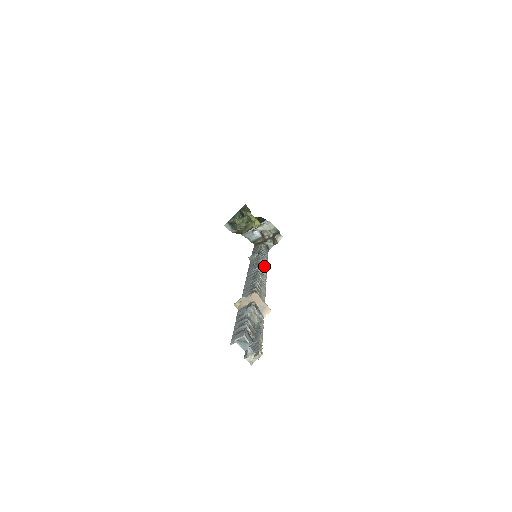
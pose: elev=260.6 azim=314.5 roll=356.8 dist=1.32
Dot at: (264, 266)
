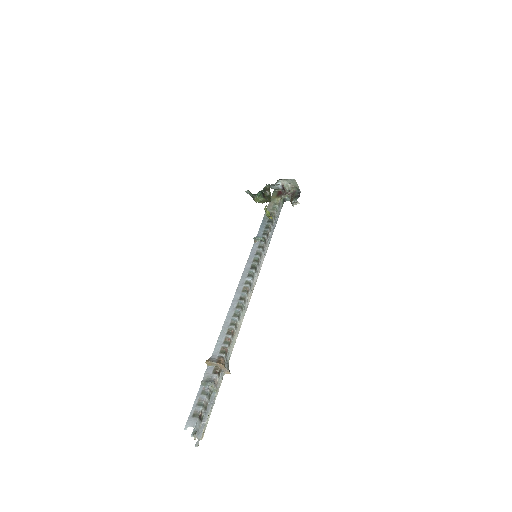
Dot at: (261, 261)
